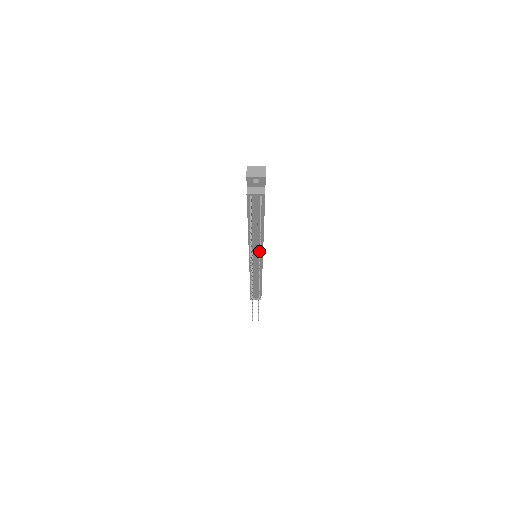
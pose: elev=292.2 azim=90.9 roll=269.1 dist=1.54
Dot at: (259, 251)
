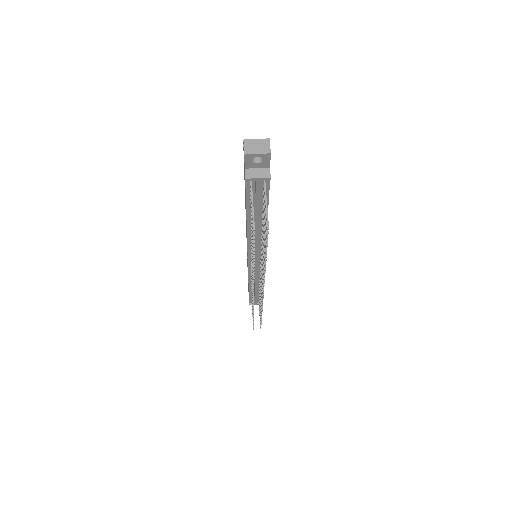
Dot at: (265, 253)
